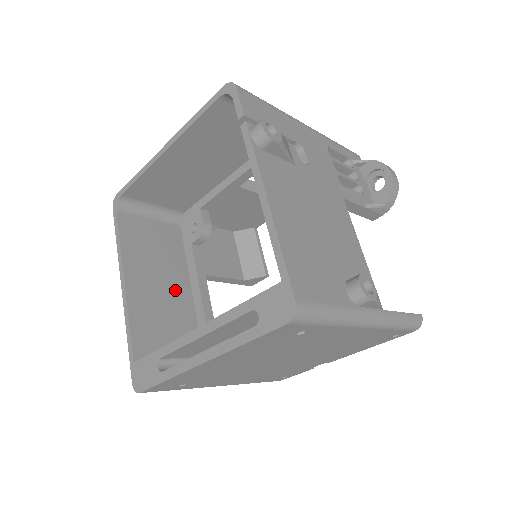
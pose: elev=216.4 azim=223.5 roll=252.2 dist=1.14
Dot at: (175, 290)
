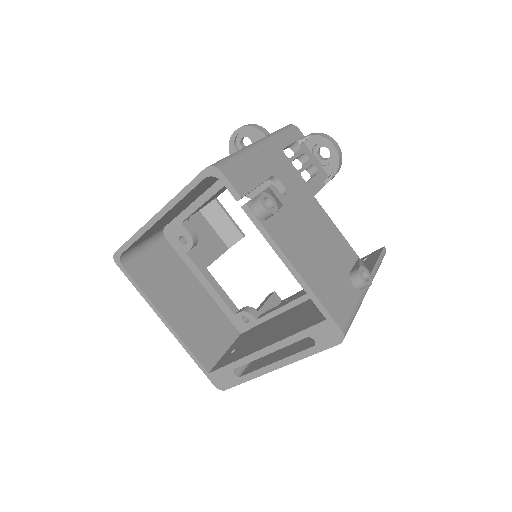
Dot at: (196, 298)
